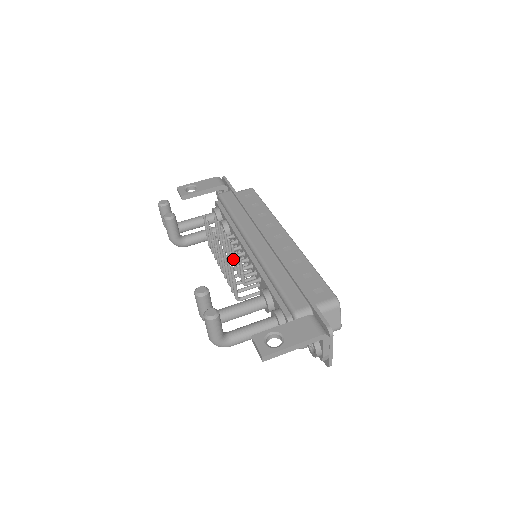
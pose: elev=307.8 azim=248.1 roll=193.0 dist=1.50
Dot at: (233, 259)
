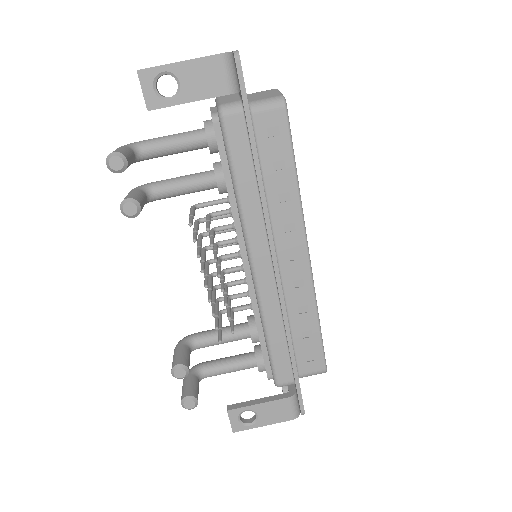
Dot at: (224, 296)
